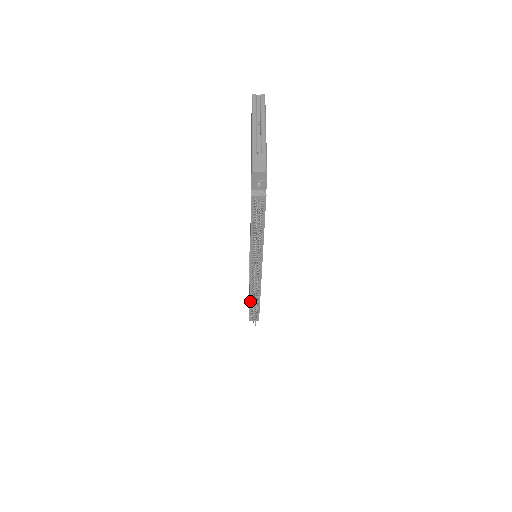
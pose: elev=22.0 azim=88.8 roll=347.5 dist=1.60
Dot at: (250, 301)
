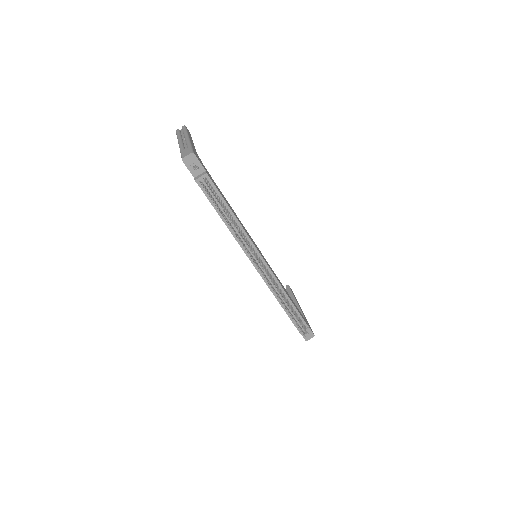
Dot at: (285, 310)
